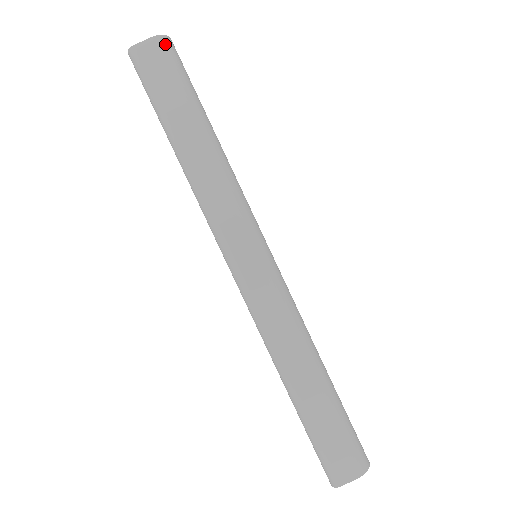
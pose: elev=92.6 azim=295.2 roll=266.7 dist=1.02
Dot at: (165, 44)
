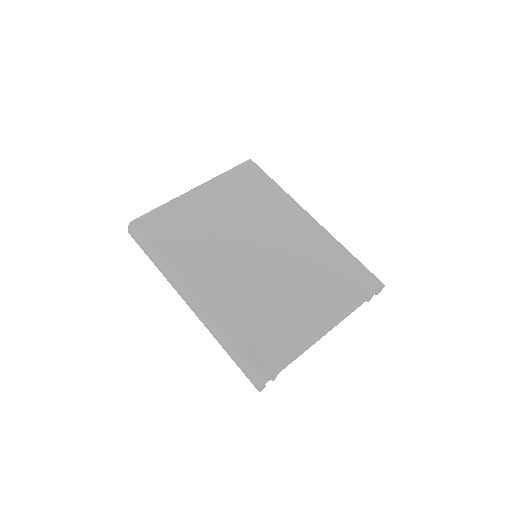
Dot at: (131, 228)
